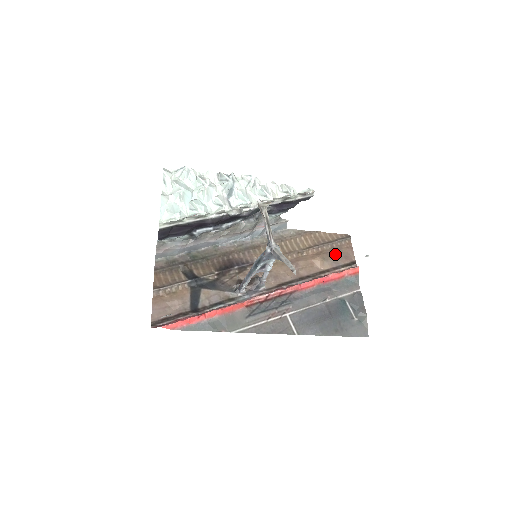
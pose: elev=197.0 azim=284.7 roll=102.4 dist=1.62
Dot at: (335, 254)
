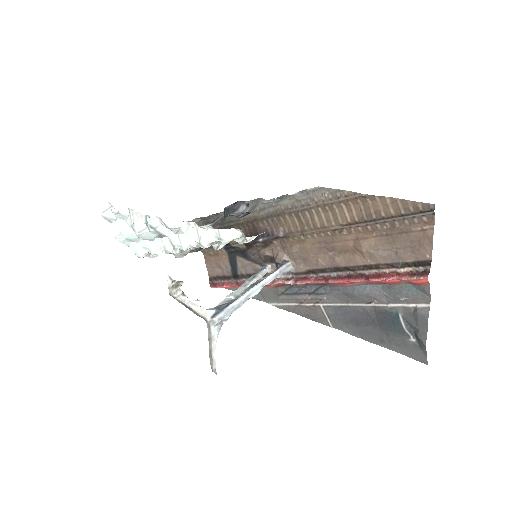
Dot at: (394, 241)
